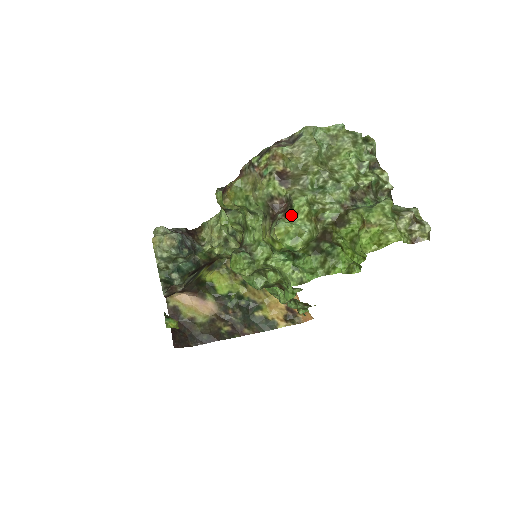
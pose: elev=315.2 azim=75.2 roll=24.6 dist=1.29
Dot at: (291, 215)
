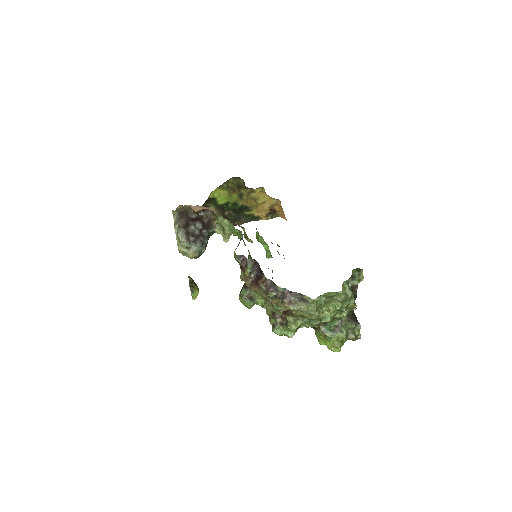
Dot at: (285, 327)
